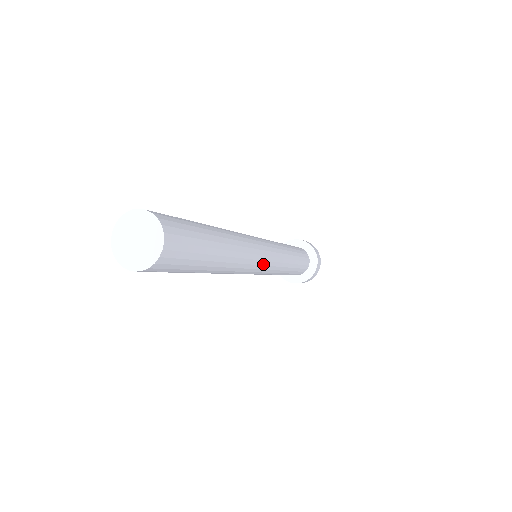
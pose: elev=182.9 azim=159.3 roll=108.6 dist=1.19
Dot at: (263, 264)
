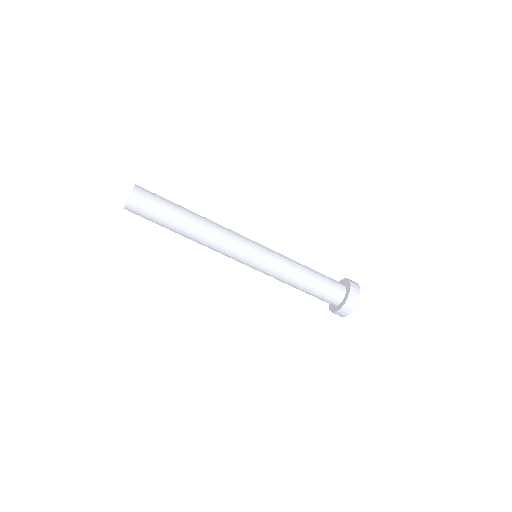
Dot at: (243, 255)
